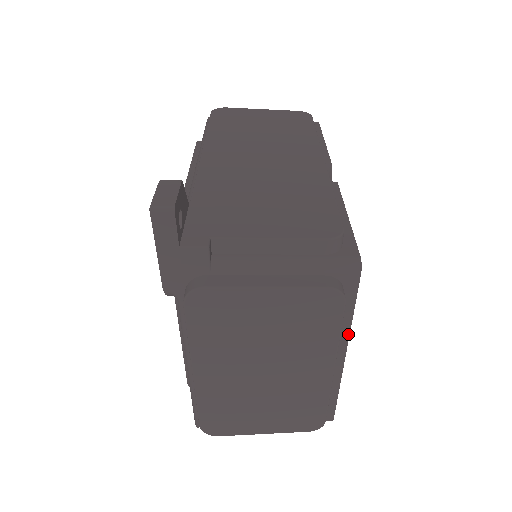
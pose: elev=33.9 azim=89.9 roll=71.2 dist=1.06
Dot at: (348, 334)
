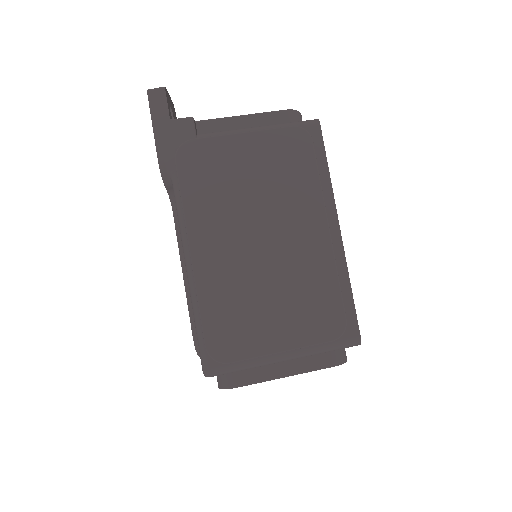
Dot at: (332, 196)
